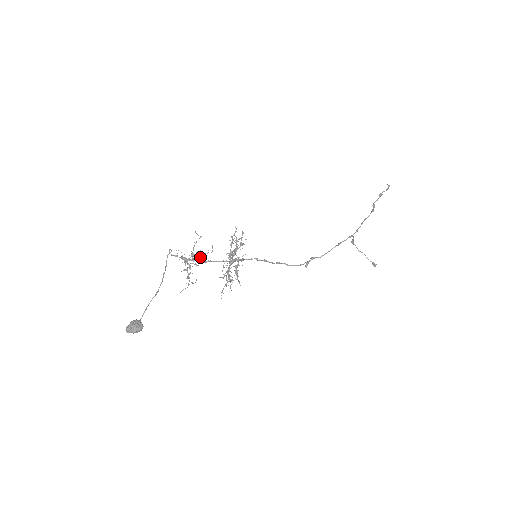
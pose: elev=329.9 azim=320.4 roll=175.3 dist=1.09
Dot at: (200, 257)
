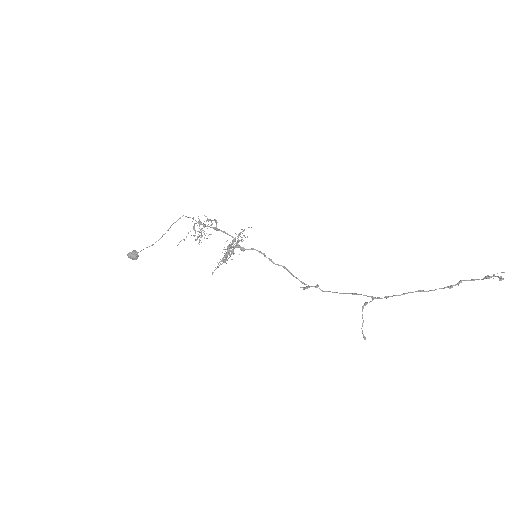
Dot at: (198, 236)
